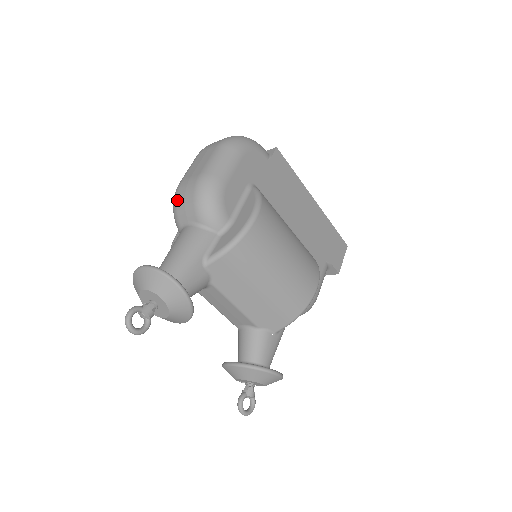
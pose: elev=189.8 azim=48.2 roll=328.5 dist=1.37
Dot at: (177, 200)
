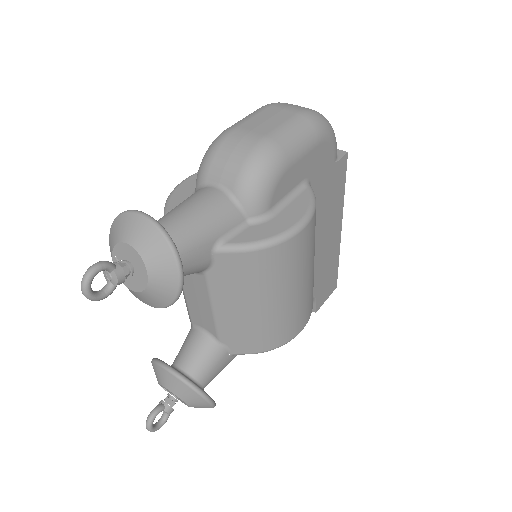
Dot at: (219, 148)
